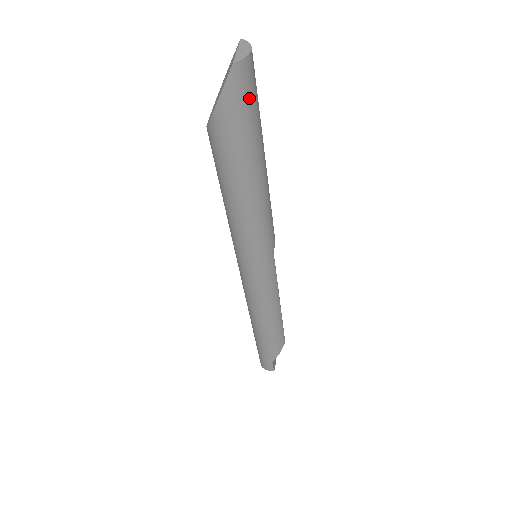
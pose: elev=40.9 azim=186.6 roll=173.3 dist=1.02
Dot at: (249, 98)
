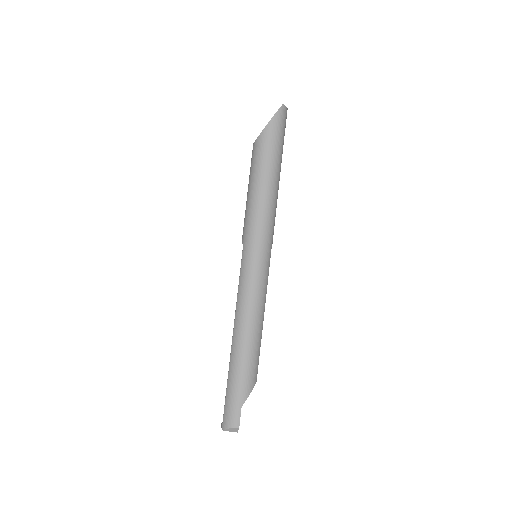
Dot at: (284, 127)
